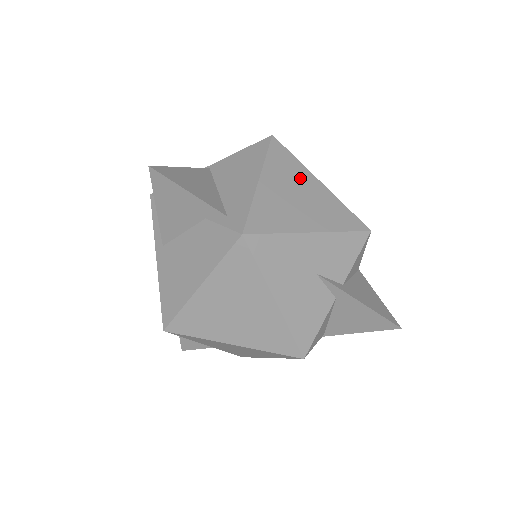
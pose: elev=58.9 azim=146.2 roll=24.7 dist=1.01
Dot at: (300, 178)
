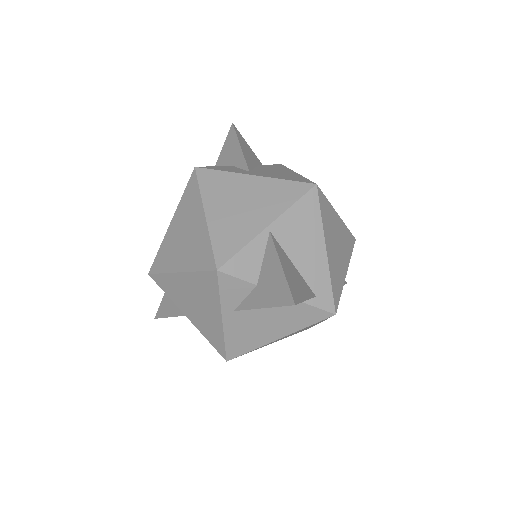
Dot at: (334, 223)
